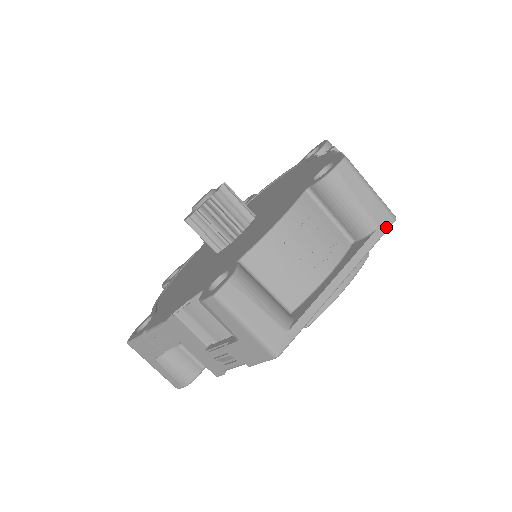
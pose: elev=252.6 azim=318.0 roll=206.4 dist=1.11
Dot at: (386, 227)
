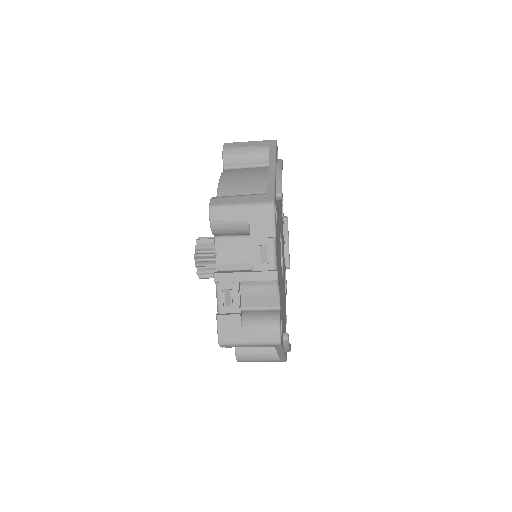
Dot at: (279, 346)
